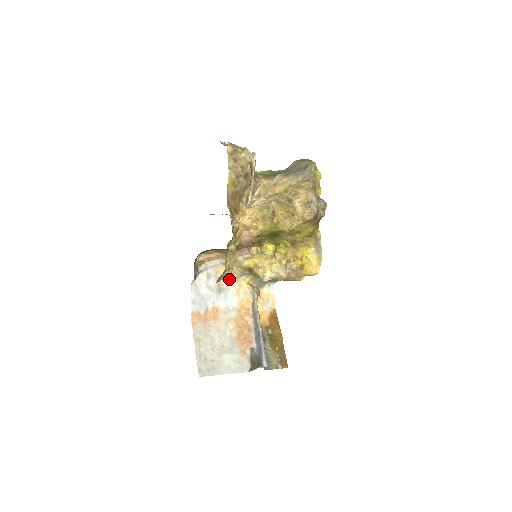
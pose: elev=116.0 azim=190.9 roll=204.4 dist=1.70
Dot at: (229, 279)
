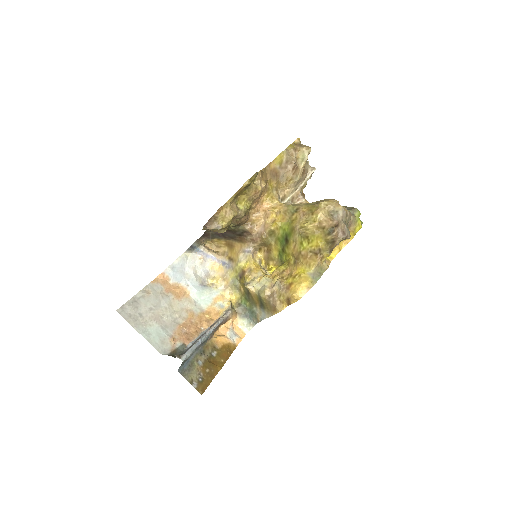
Dot at: (218, 283)
